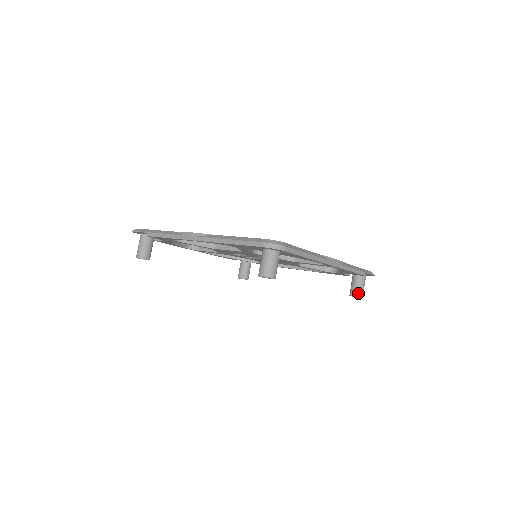
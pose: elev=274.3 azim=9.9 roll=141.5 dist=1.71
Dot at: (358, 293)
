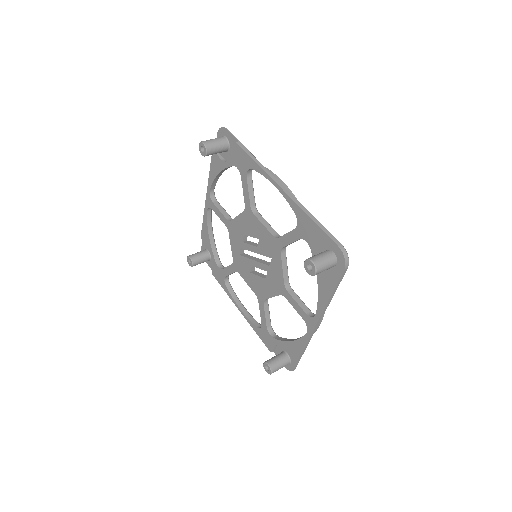
Dot at: (274, 367)
